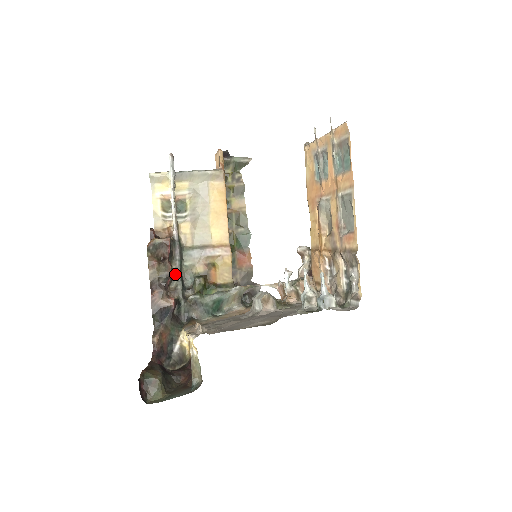
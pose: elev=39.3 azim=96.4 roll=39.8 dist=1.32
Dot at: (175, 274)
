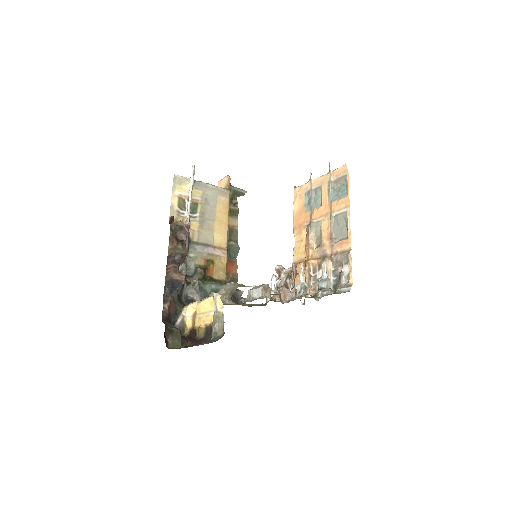
Dot at: (184, 259)
